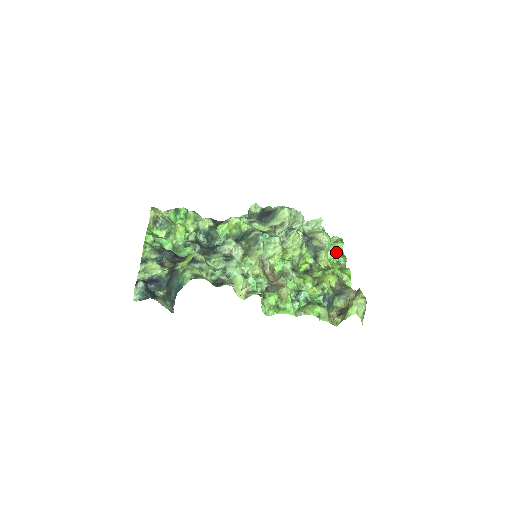
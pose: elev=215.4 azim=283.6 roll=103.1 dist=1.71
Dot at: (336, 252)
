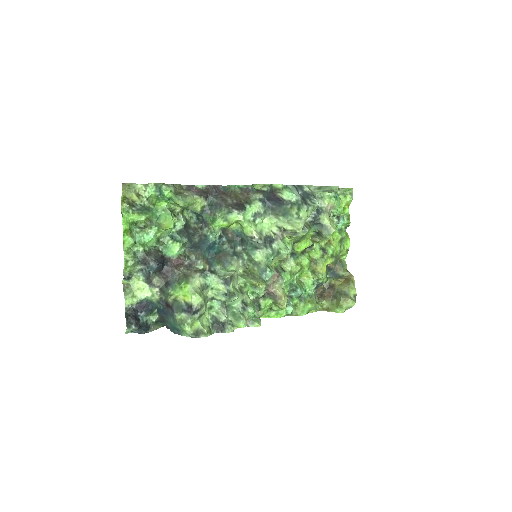
Dot at: (341, 213)
